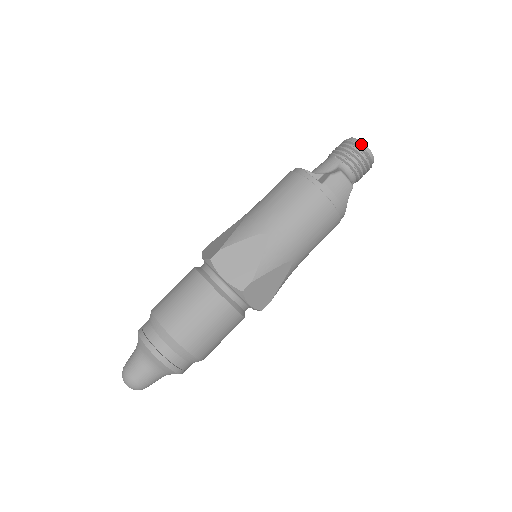
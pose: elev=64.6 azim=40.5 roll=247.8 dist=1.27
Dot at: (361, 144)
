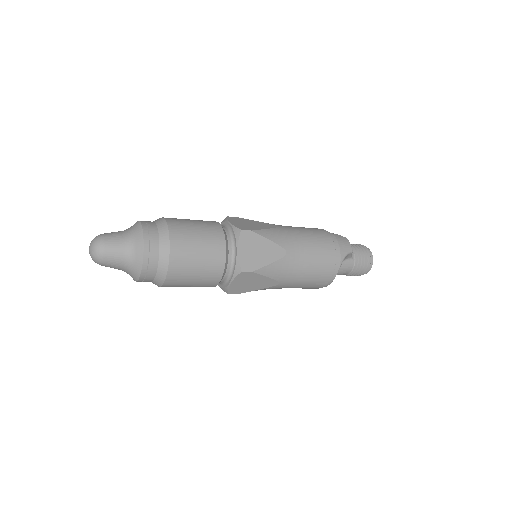
Dot at: (365, 247)
